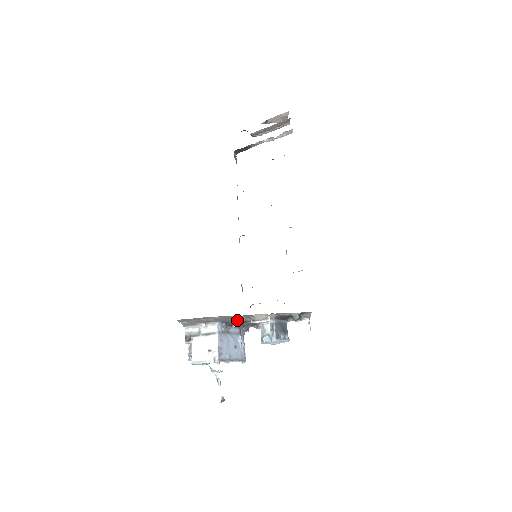
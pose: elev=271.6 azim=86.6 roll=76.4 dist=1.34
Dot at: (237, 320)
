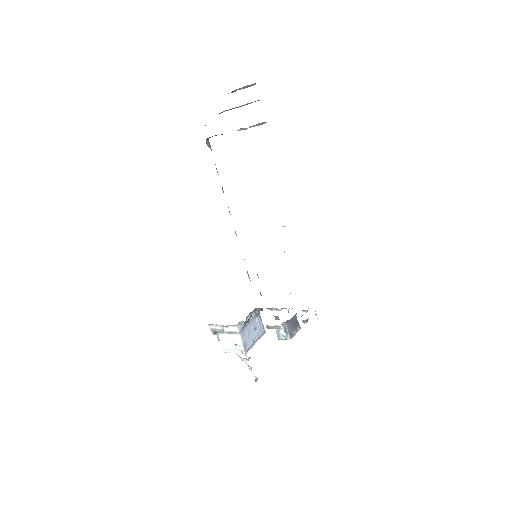
Dot at: occluded
